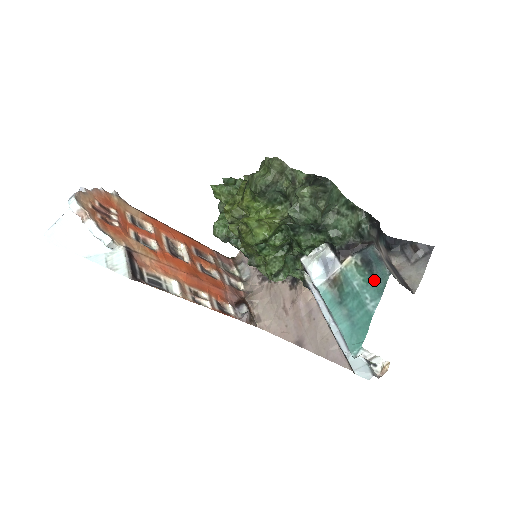
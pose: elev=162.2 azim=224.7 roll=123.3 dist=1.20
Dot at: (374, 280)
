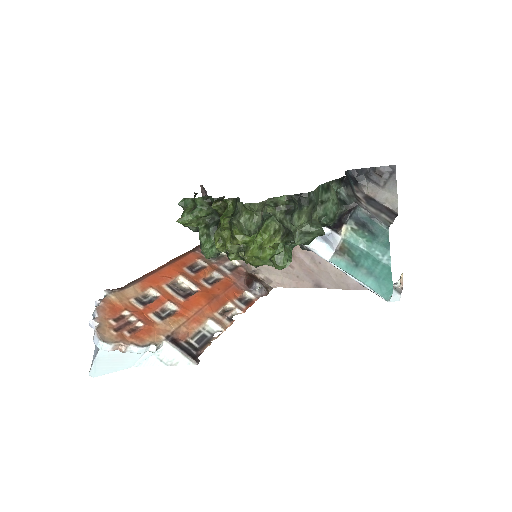
Dot at: (376, 238)
